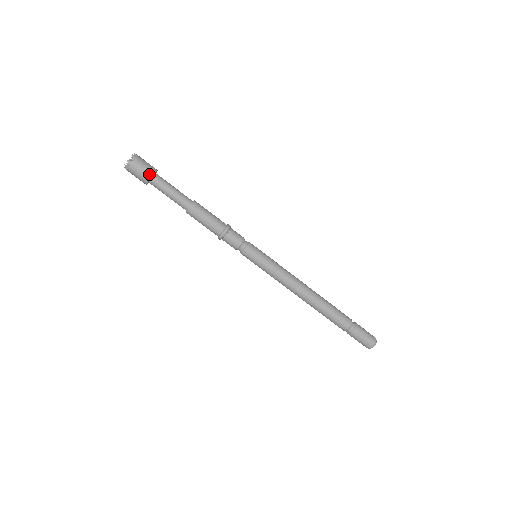
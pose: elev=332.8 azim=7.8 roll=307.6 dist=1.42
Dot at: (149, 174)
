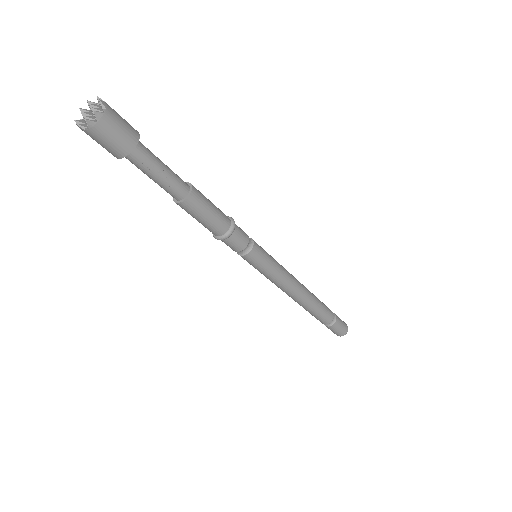
Dot at: (133, 140)
